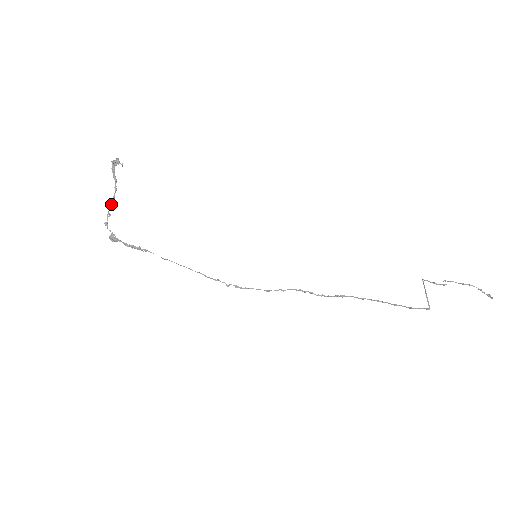
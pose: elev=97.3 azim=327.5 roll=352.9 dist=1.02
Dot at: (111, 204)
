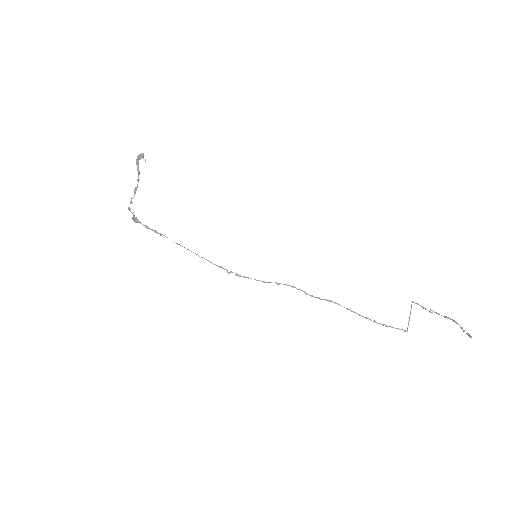
Dot at: (134, 194)
